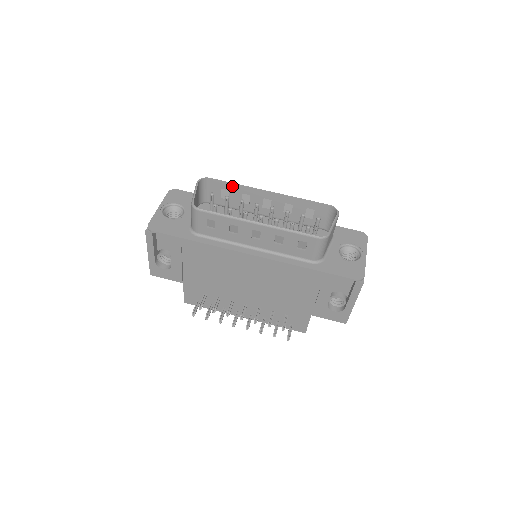
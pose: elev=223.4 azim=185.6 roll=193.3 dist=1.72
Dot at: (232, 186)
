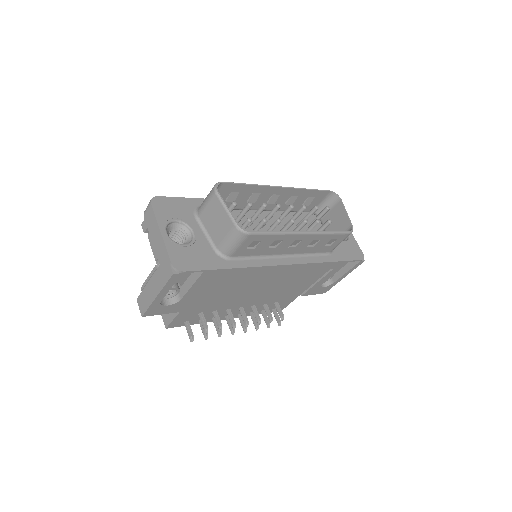
Dot at: (246, 187)
